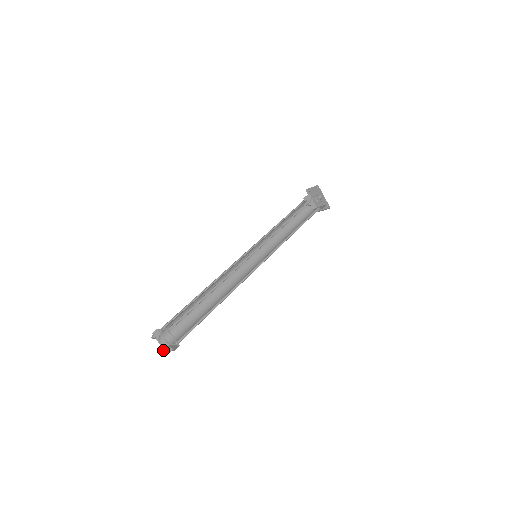
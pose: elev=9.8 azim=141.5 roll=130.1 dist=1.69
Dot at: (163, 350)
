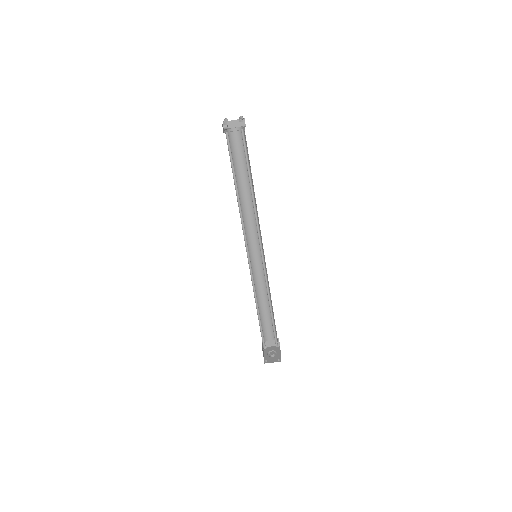
Dot at: (226, 122)
